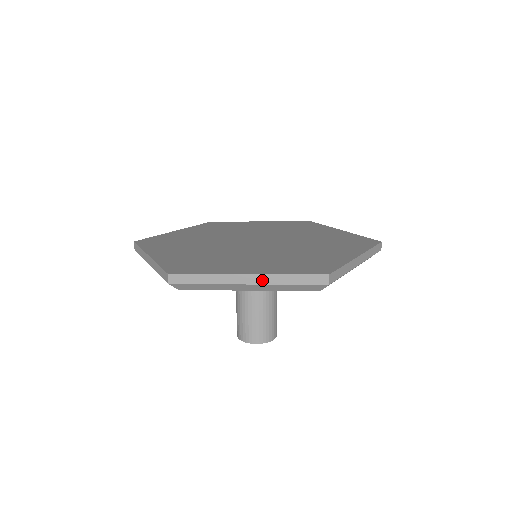
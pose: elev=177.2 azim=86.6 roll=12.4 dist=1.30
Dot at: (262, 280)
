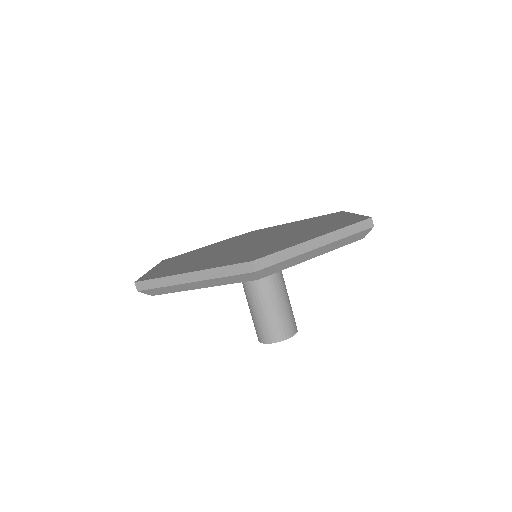
Dot at: (200, 276)
